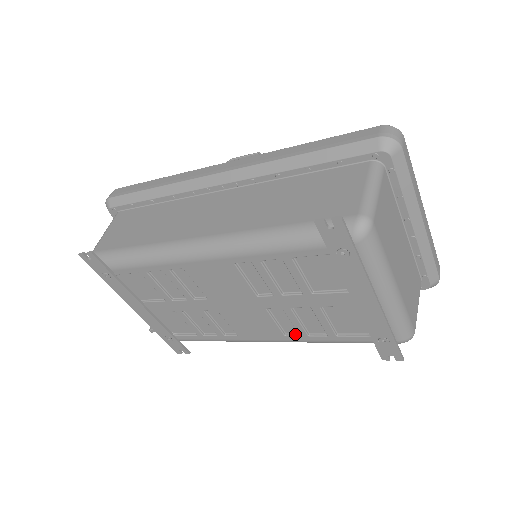
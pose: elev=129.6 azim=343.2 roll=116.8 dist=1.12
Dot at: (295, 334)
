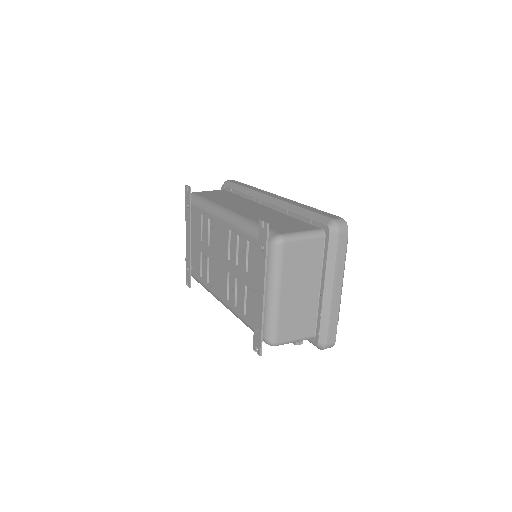
Dot at: (231, 302)
